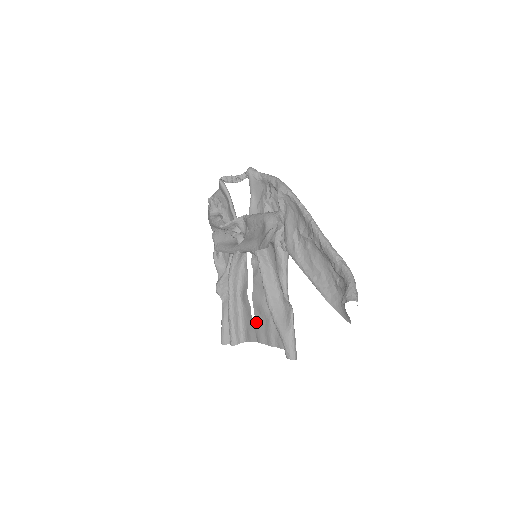
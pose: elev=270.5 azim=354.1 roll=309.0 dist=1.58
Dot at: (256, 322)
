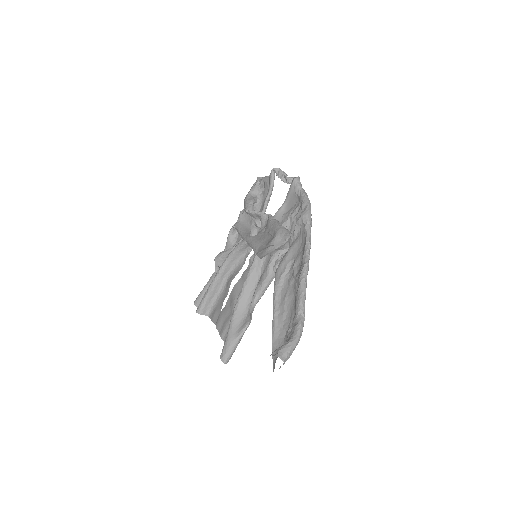
Dot at: (224, 308)
